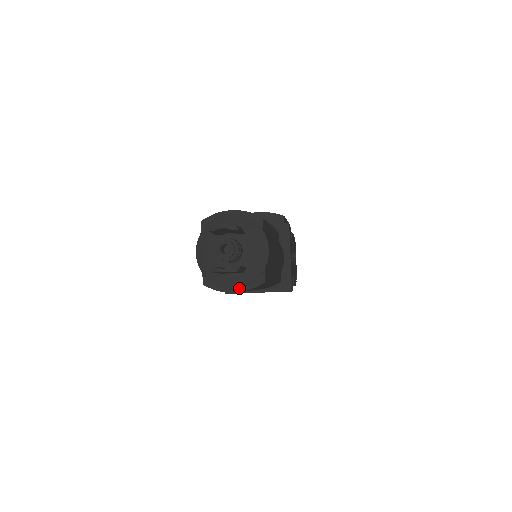
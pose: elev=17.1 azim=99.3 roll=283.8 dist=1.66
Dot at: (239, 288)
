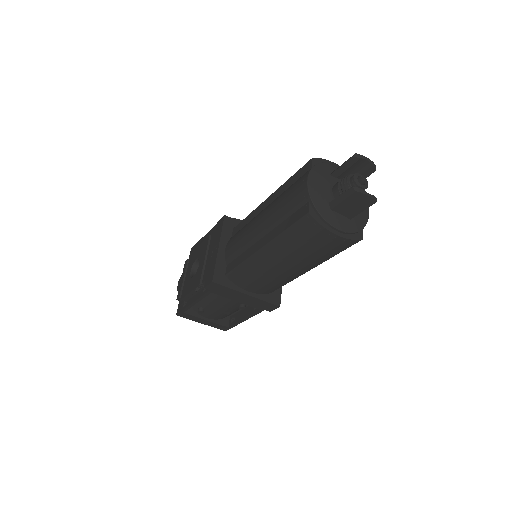
Dot at: (341, 233)
